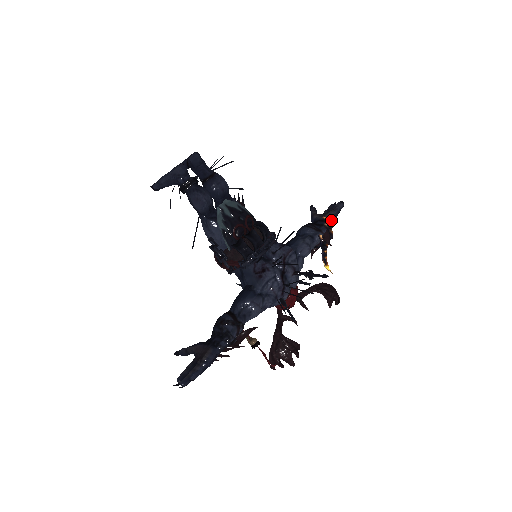
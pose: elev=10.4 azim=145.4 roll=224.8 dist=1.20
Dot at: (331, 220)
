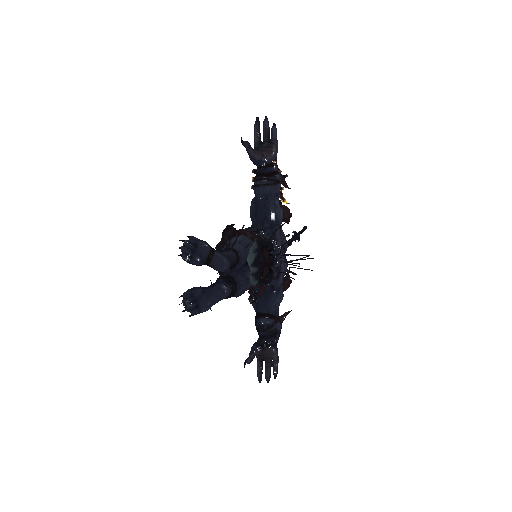
Dot at: (276, 156)
